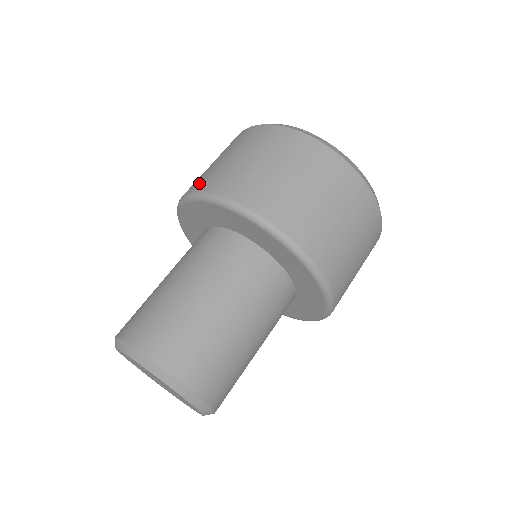
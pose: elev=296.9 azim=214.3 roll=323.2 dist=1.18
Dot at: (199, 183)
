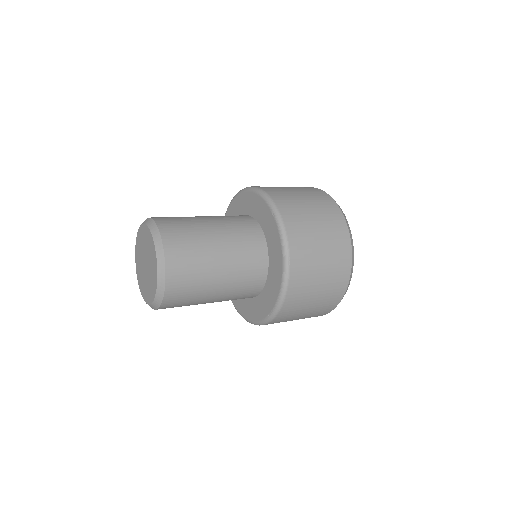
Dot at: occluded
